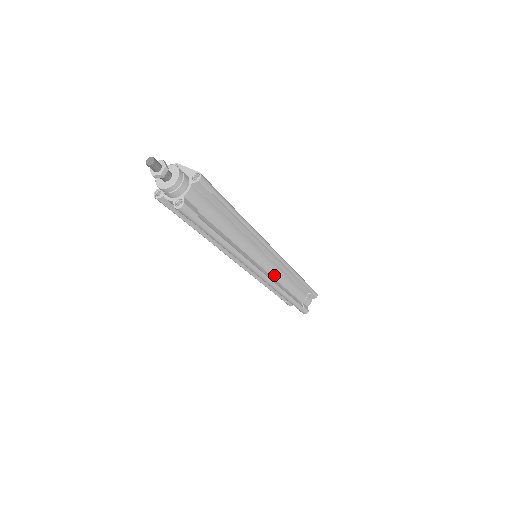
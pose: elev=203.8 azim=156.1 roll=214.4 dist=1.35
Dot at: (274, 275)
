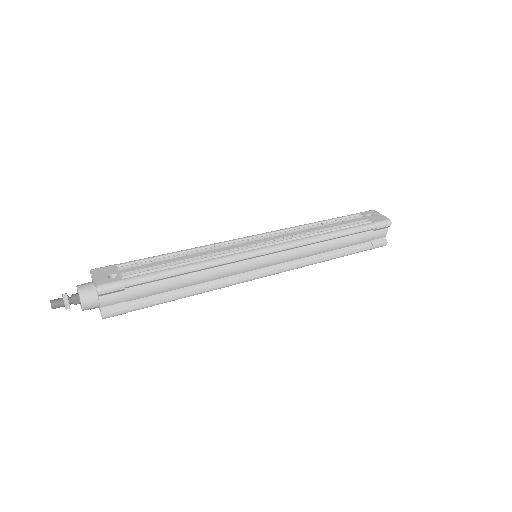
Dot at: (291, 259)
